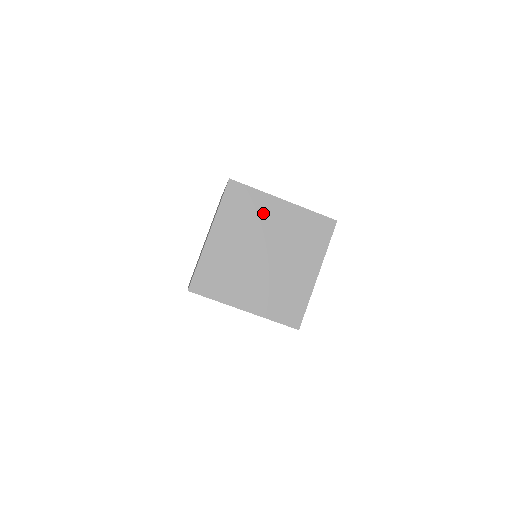
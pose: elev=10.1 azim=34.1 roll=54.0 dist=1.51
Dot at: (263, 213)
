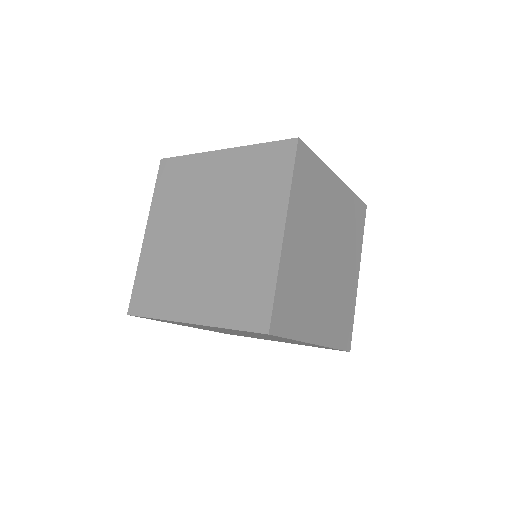
Dot at: (199, 179)
